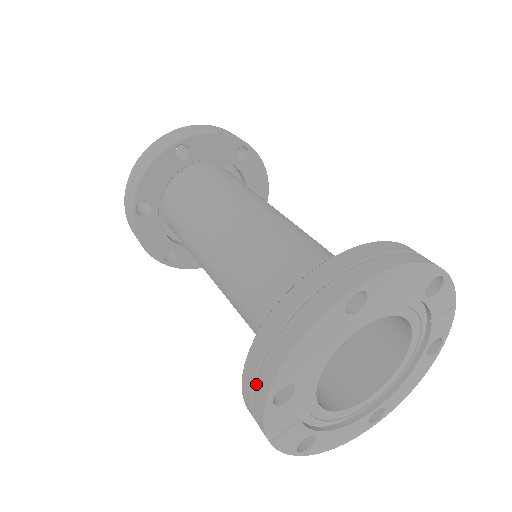
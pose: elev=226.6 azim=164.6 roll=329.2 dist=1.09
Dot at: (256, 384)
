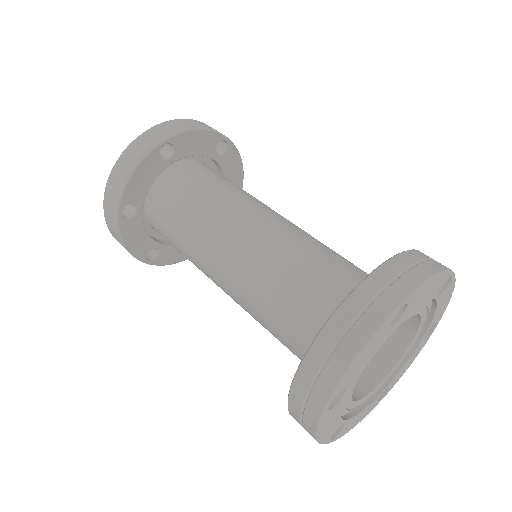
Dot at: (311, 394)
